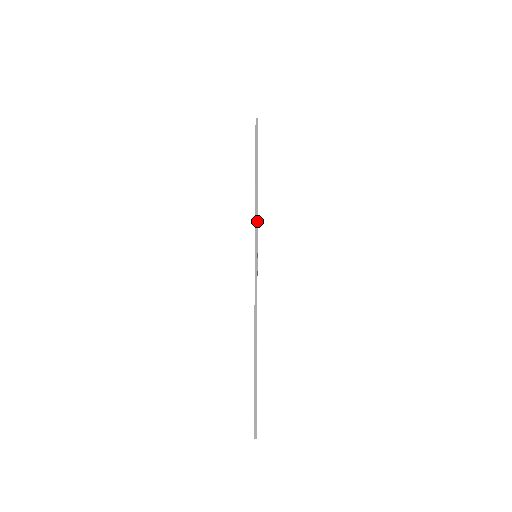
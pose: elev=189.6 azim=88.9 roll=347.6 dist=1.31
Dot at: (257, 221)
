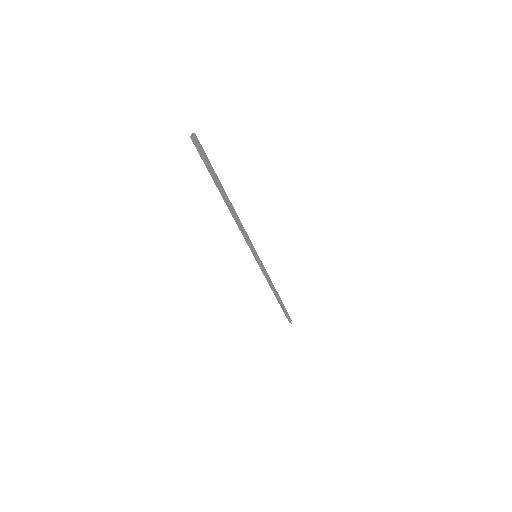
Dot at: (245, 237)
